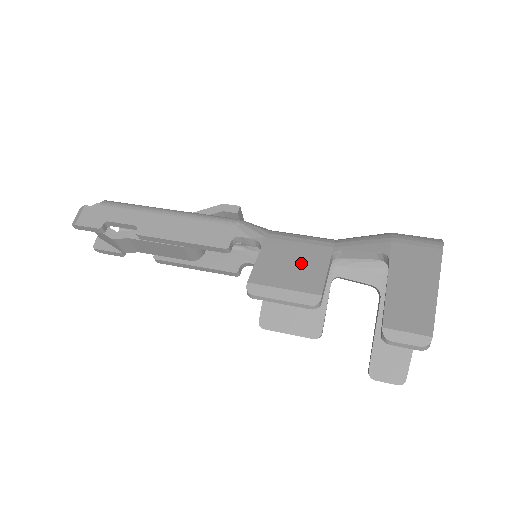
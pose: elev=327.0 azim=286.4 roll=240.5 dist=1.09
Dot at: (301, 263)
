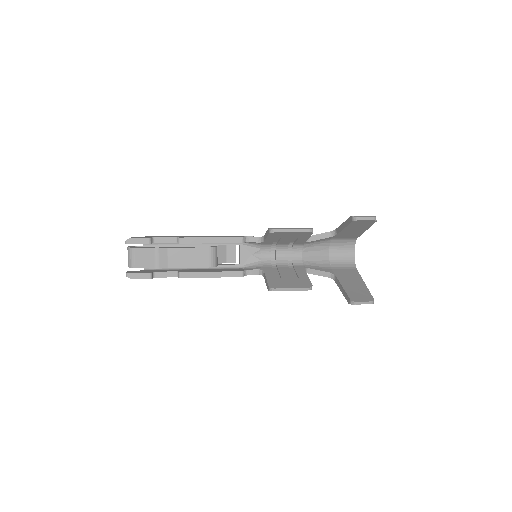
Dot at: occluded
